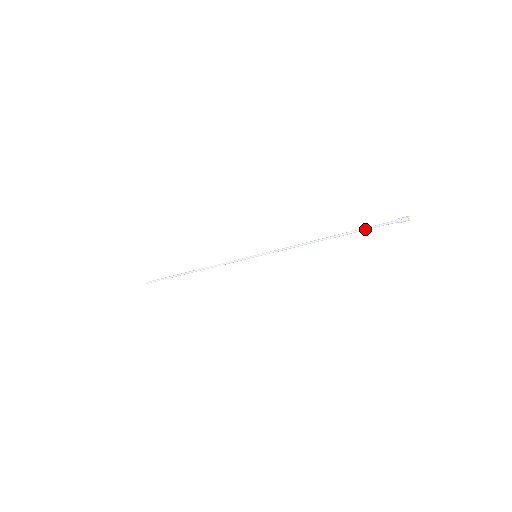
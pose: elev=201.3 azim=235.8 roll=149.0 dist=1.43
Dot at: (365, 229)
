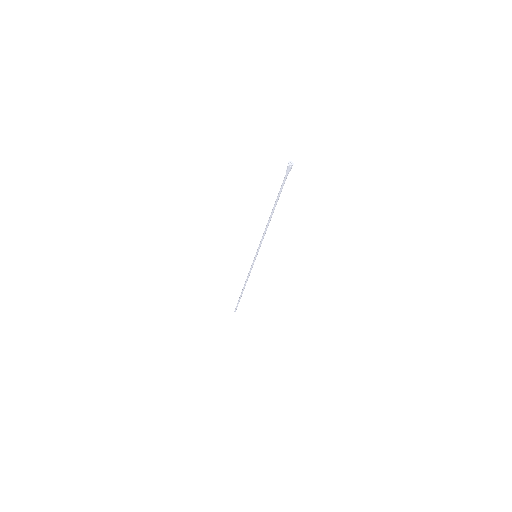
Dot at: (279, 193)
